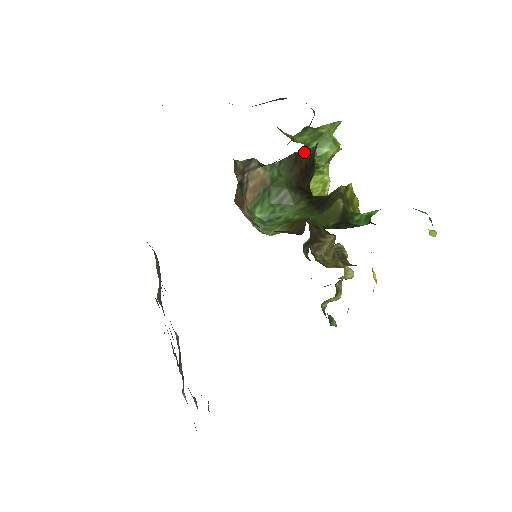
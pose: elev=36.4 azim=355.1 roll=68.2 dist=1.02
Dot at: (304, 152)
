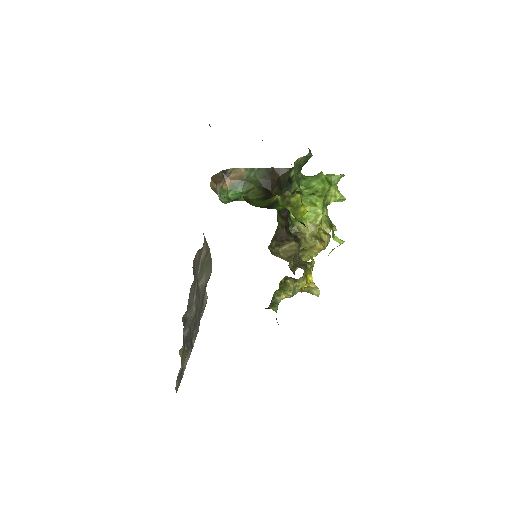
Dot at: (280, 169)
